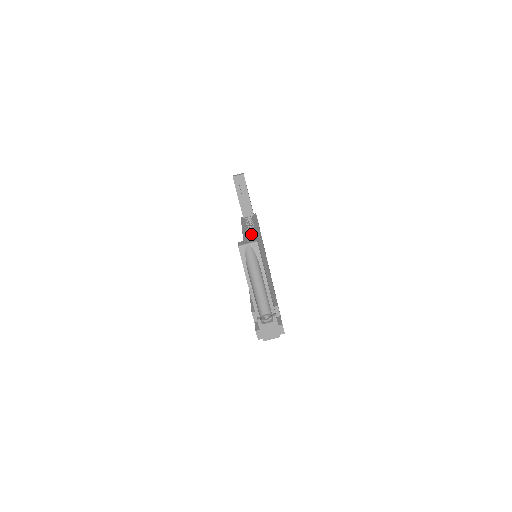
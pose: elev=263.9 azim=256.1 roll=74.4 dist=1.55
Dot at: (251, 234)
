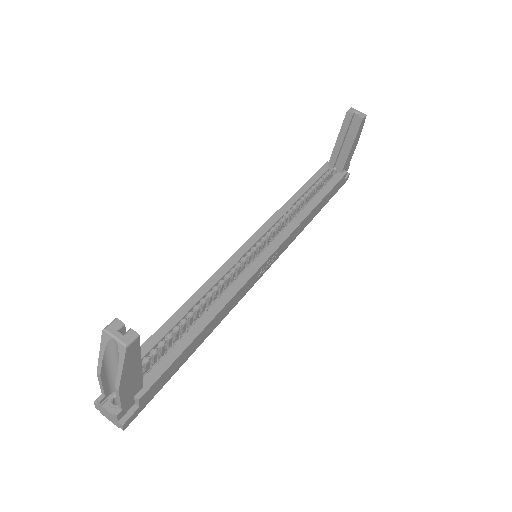
Dot at: occluded
